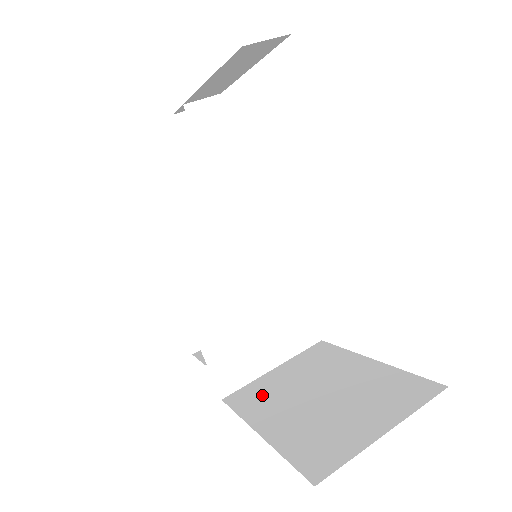
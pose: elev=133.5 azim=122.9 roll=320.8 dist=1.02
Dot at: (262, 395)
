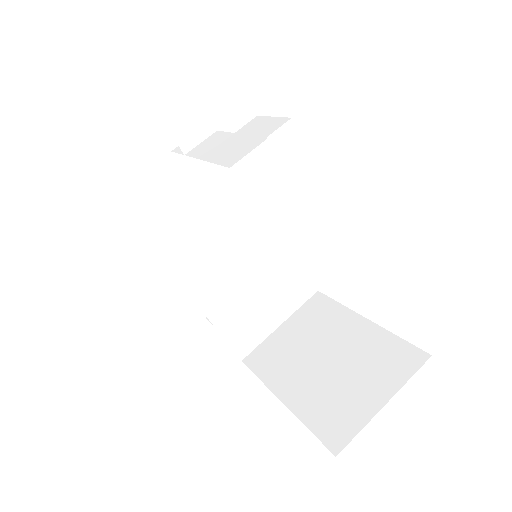
Dot at: (276, 357)
